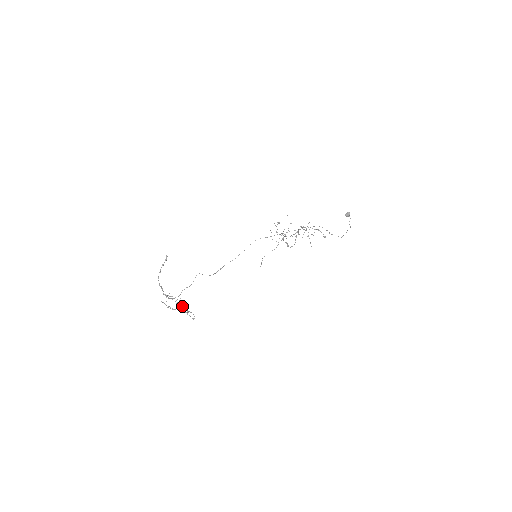
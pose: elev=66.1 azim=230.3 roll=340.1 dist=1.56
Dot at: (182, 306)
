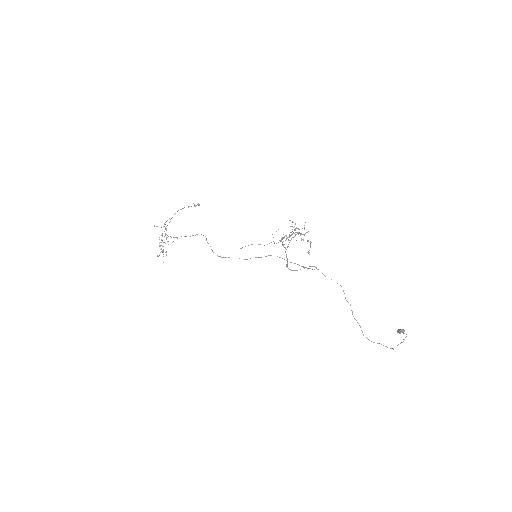
Dot at: occluded
